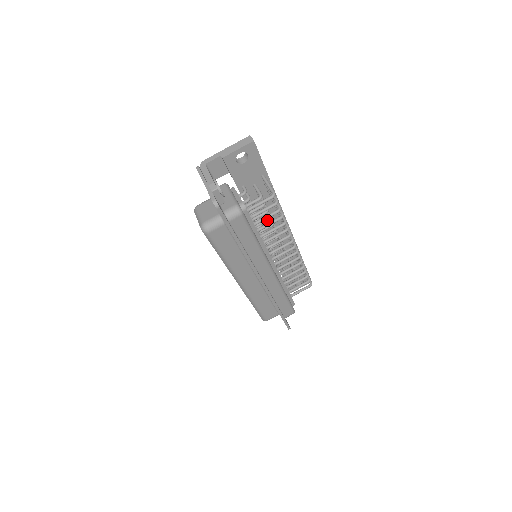
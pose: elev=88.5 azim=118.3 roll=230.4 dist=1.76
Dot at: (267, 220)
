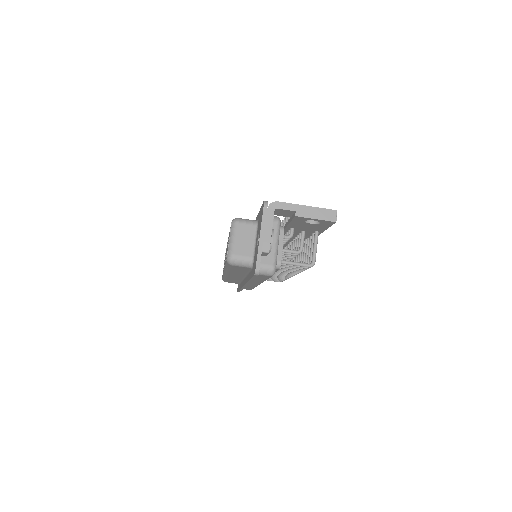
Dot at: (289, 258)
